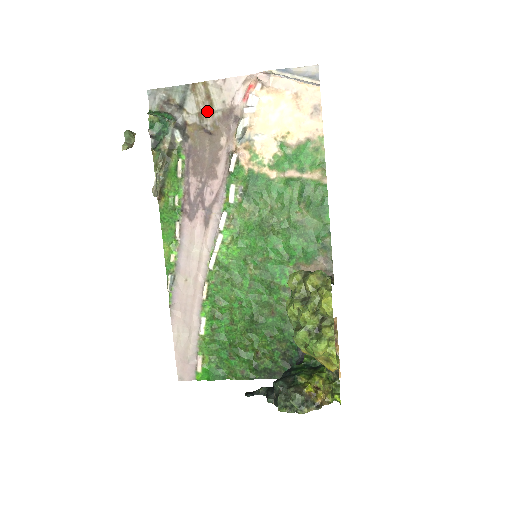
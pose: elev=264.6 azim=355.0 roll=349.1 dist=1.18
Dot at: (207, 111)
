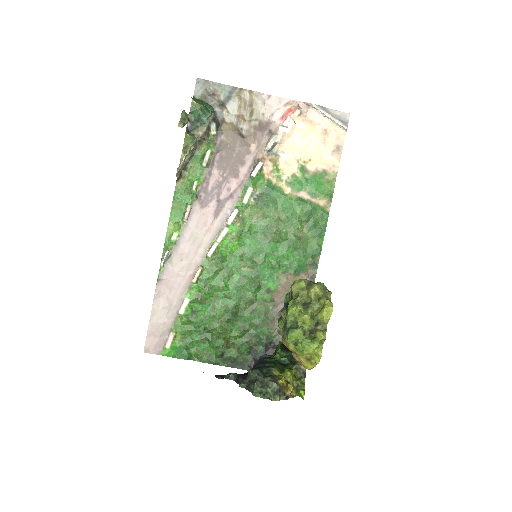
Dot at: (246, 117)
